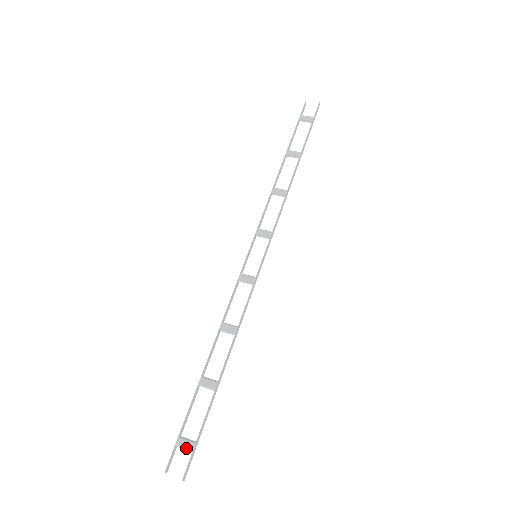
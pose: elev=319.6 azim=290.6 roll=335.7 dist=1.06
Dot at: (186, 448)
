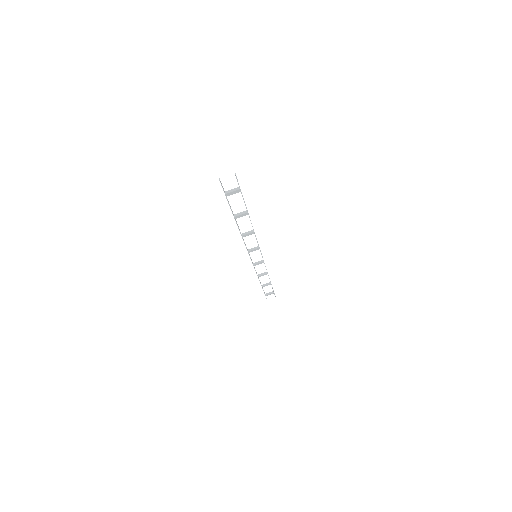
Dot at: occluded
